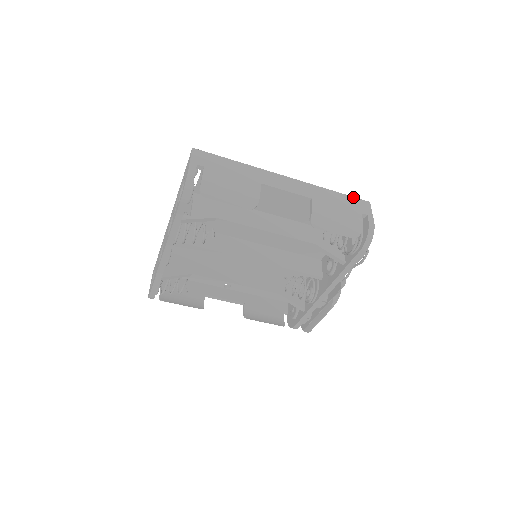
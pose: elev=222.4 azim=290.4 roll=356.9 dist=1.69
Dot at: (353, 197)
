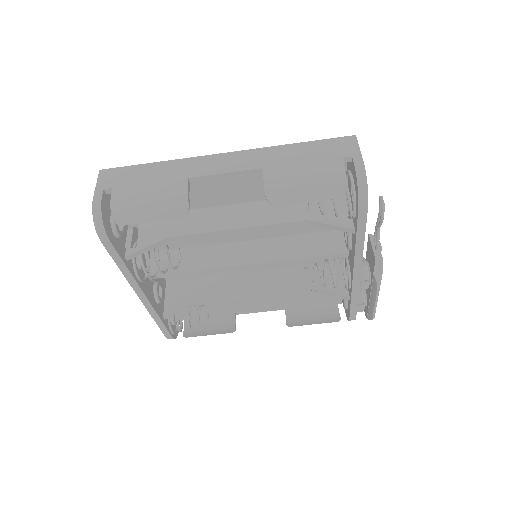
Dot at: (328, 139)
